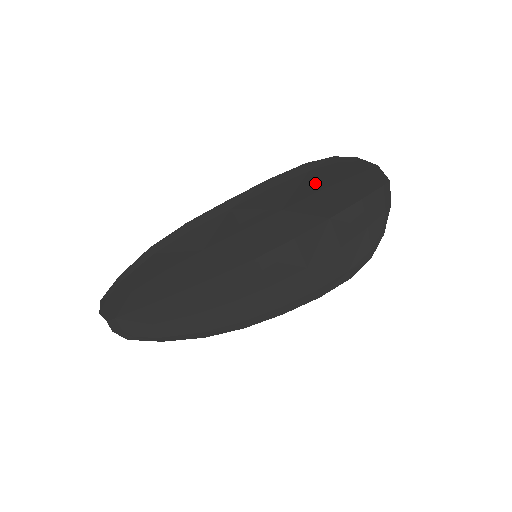
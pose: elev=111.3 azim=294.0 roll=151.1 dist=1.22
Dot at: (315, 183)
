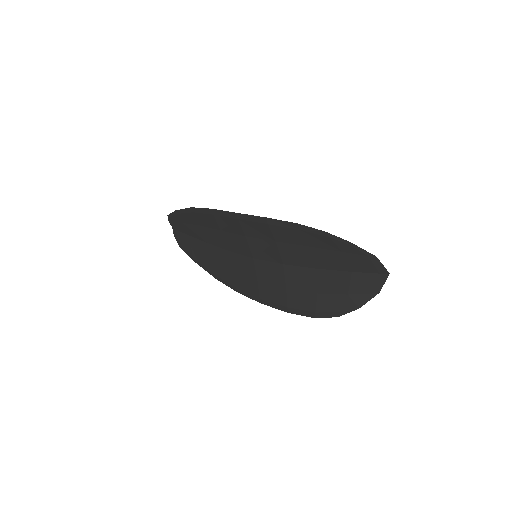
Dot at: (306, 240)
